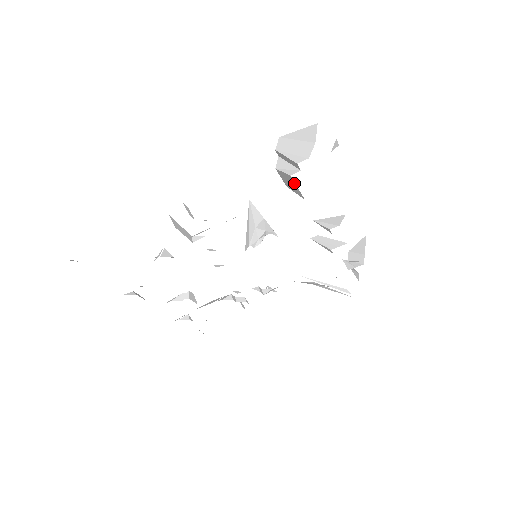
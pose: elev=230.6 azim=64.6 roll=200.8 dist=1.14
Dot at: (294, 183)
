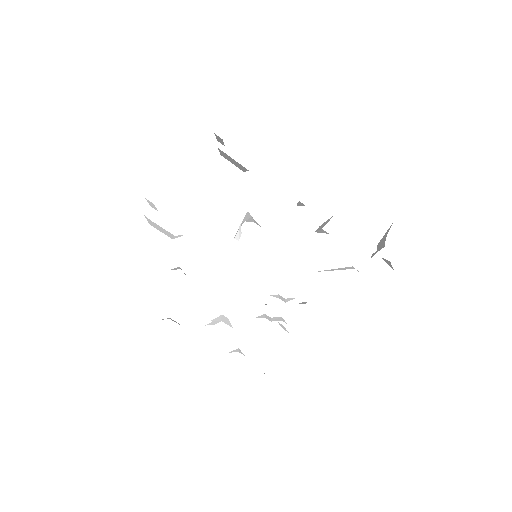
Dot at: (228, 156)
